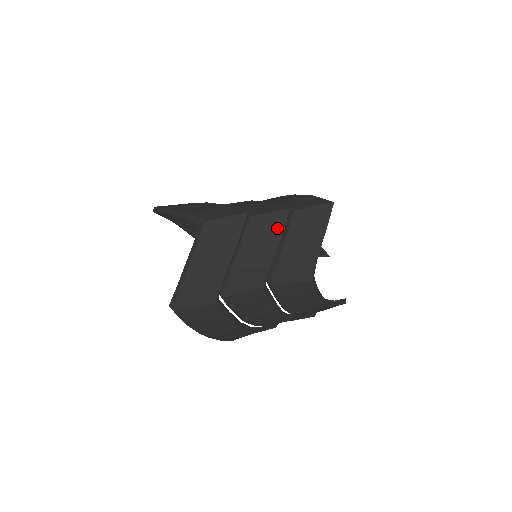
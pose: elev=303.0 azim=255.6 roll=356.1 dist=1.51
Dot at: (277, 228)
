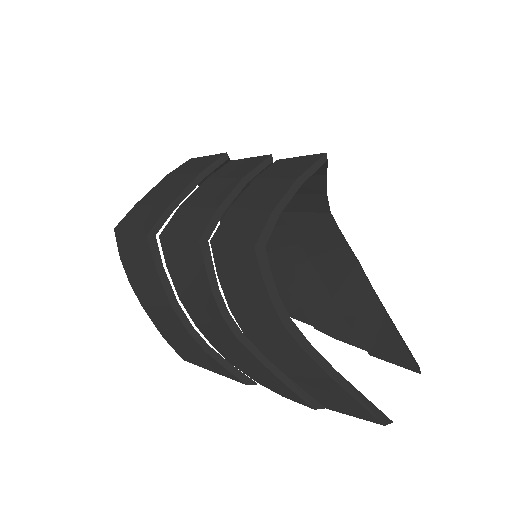
Dot at: (245, 171)
